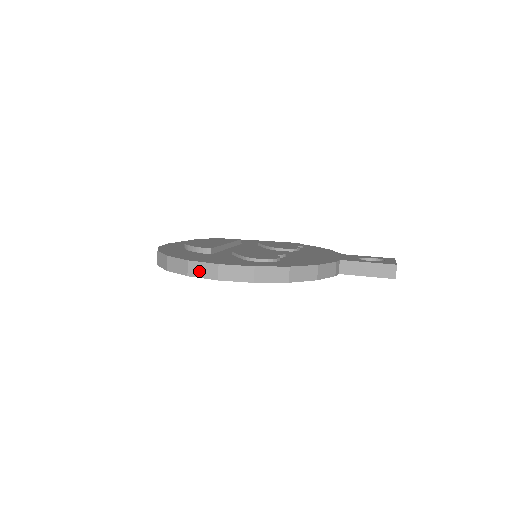
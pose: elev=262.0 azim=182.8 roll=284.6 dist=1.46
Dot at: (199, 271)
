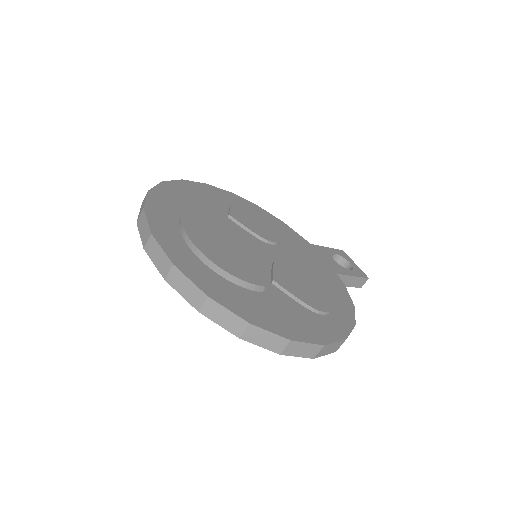
Dot at: (298, 351)
